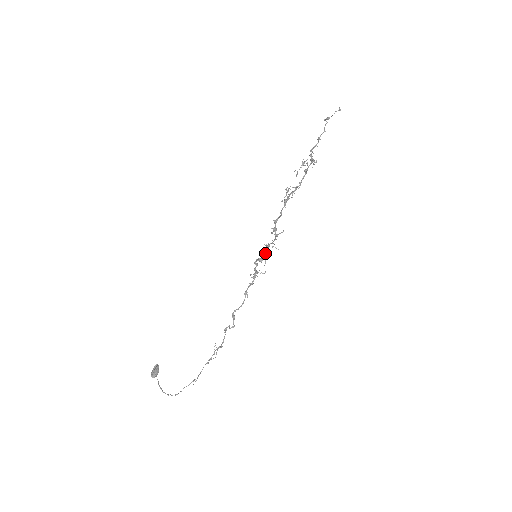
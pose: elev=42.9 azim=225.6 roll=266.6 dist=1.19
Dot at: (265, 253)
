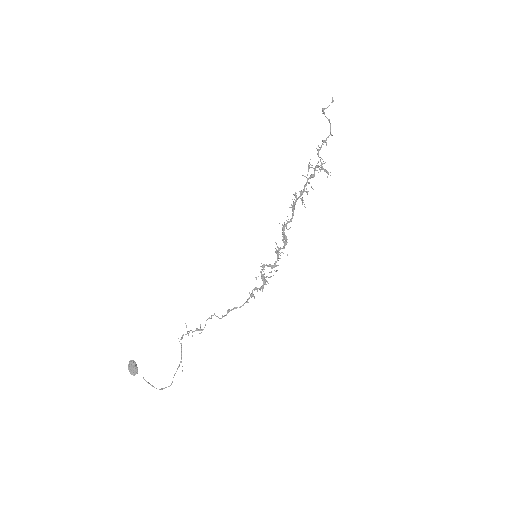
Dot at: occluded
